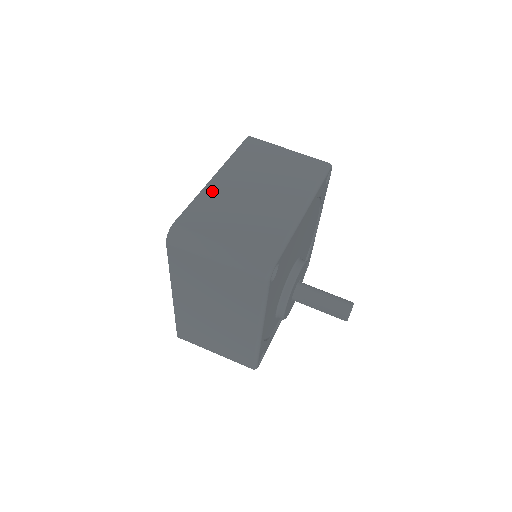
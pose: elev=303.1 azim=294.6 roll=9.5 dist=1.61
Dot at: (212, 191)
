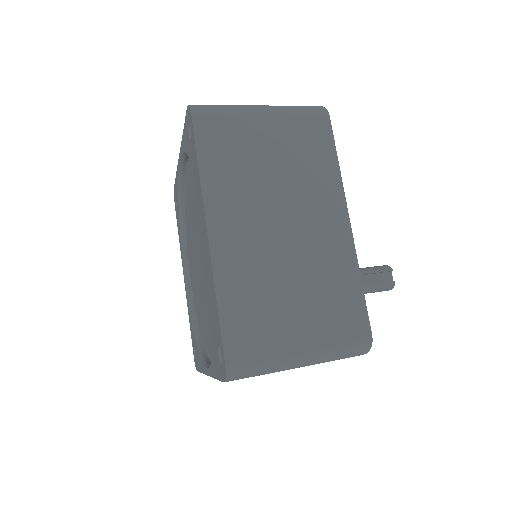
Dot at: occluded
